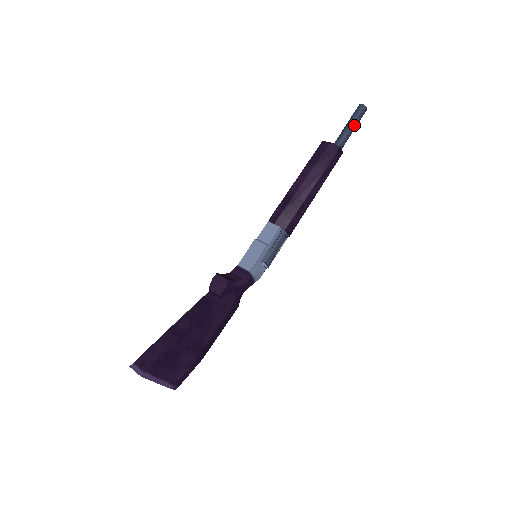
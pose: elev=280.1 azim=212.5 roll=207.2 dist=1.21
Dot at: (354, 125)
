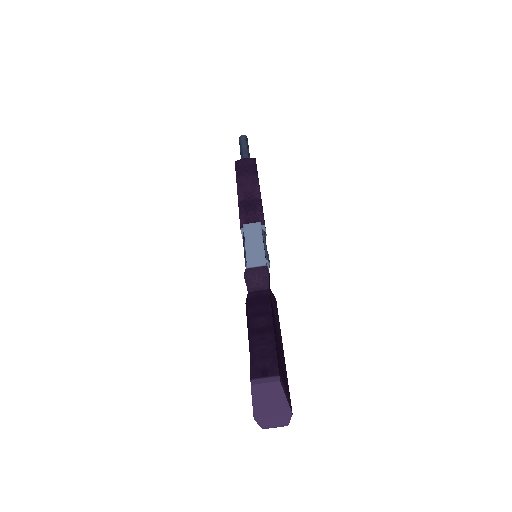
Dot at: (248, 149)
